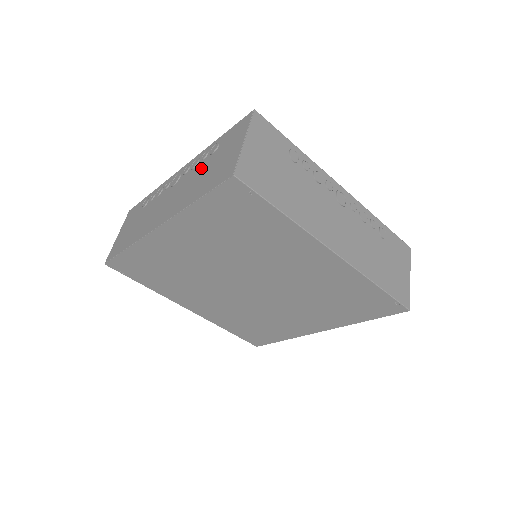
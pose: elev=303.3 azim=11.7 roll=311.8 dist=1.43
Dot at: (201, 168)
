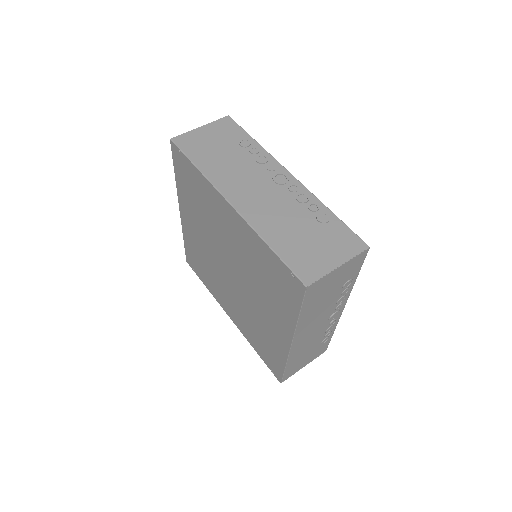
Dot at: occluded
